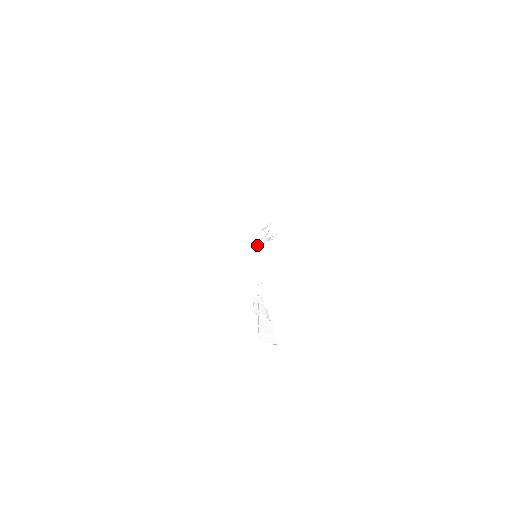
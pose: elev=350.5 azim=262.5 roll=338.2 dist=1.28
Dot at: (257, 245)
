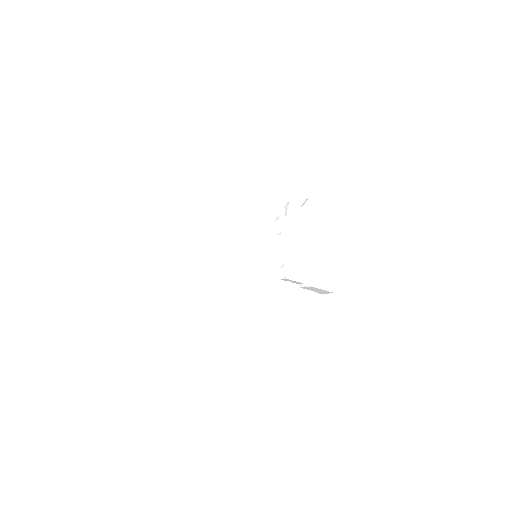
Dot at: (276, 228)
